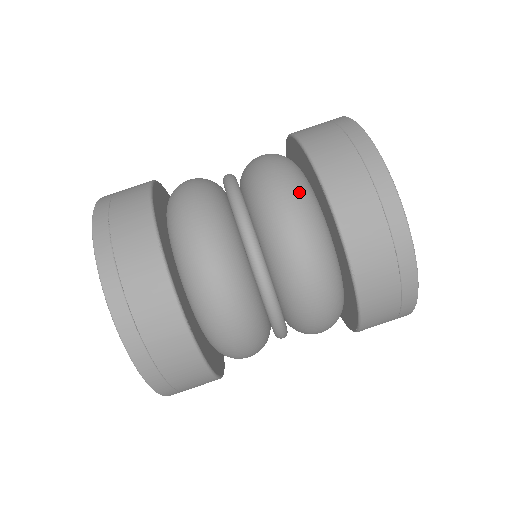
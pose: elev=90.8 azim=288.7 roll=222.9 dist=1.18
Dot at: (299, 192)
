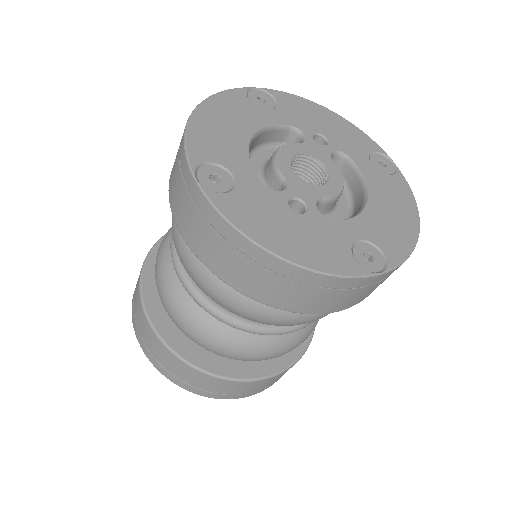
Dot at: occluded
